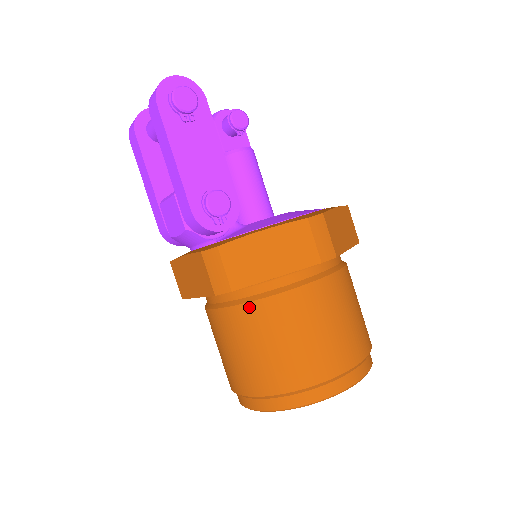
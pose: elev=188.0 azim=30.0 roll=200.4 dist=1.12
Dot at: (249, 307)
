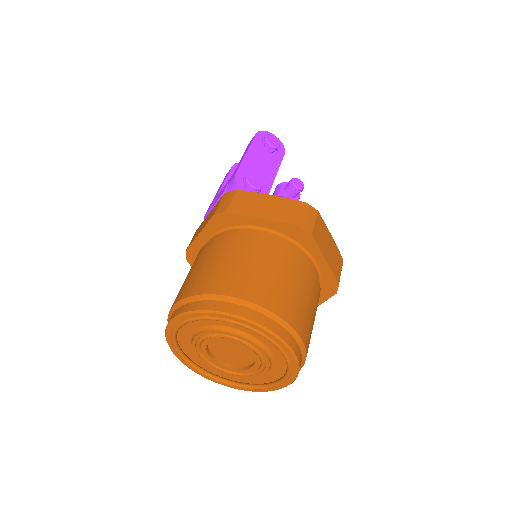
Dot at: (230, 236)
